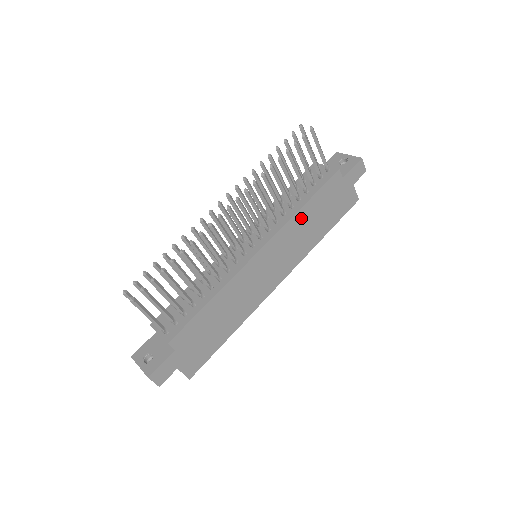
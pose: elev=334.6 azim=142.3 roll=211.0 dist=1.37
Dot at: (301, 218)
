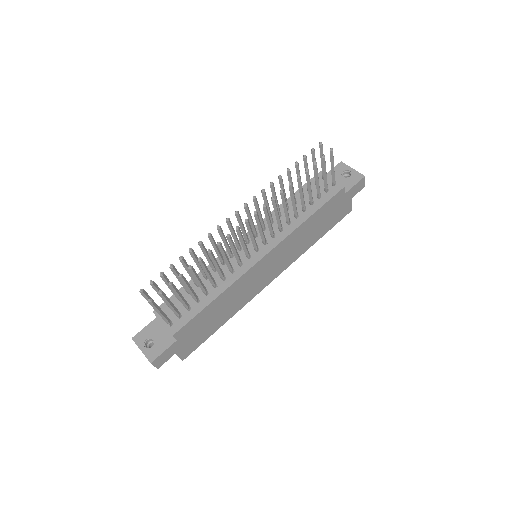
Dot at: (303, 228)
